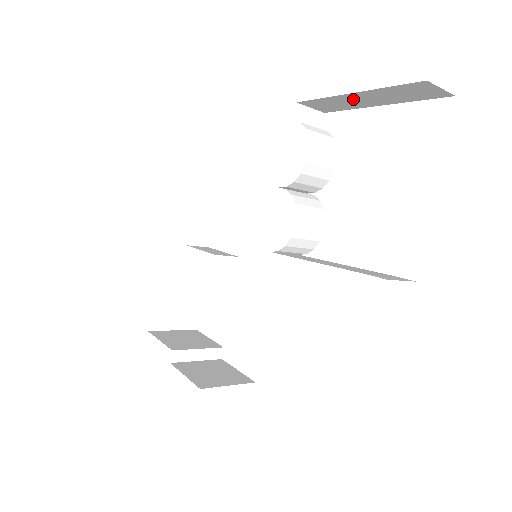
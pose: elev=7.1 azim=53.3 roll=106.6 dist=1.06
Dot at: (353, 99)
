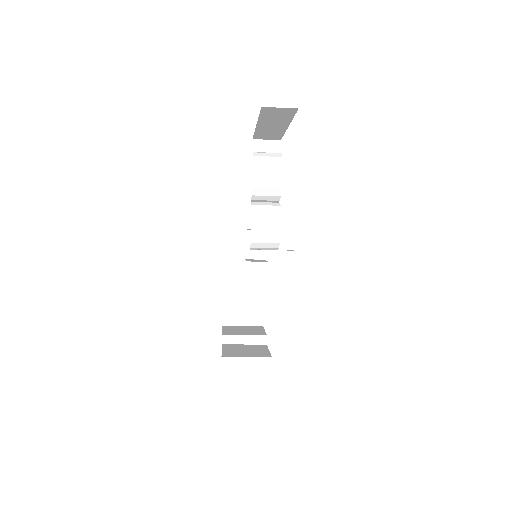
Dot at: (267, 128)
